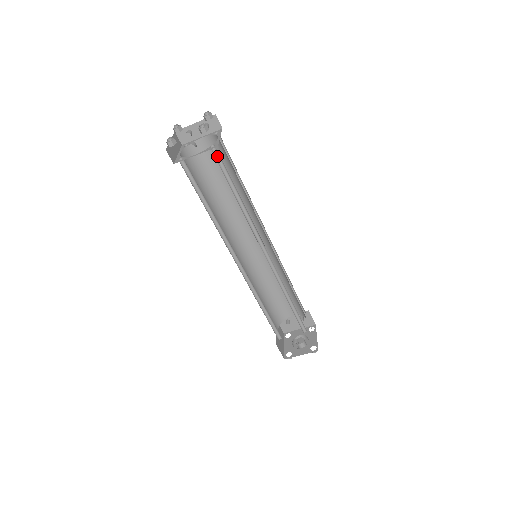
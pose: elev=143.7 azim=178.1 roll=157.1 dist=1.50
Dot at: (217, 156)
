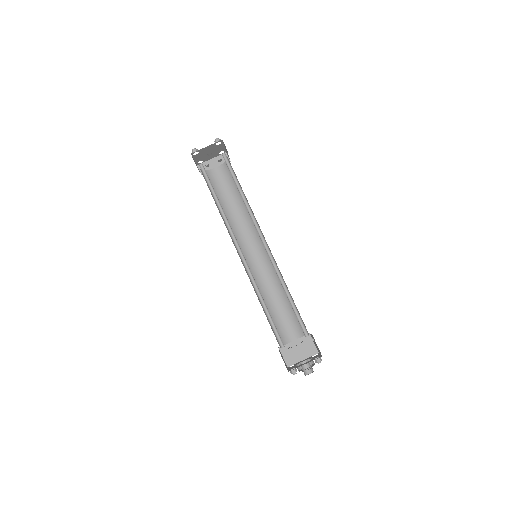
Dot at: (226, 161)
